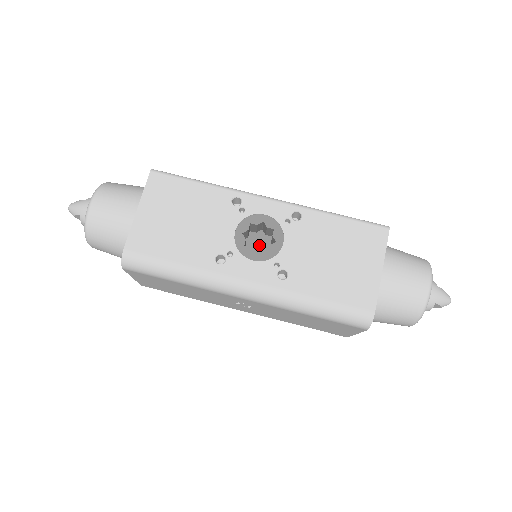
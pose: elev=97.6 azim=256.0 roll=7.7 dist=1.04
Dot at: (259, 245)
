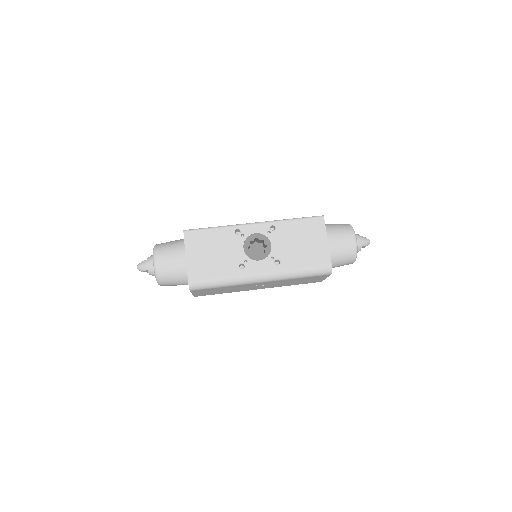
Dot at: (257, 250)
